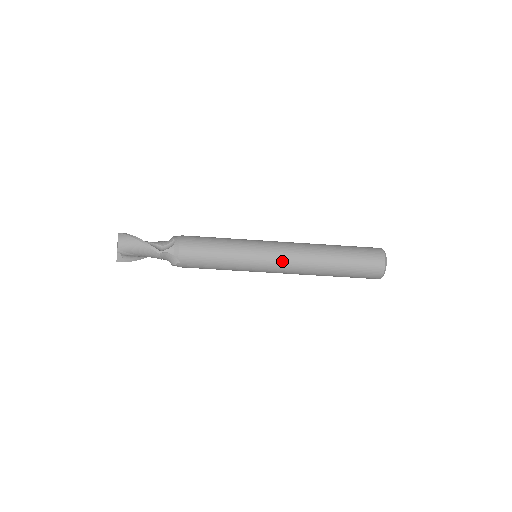
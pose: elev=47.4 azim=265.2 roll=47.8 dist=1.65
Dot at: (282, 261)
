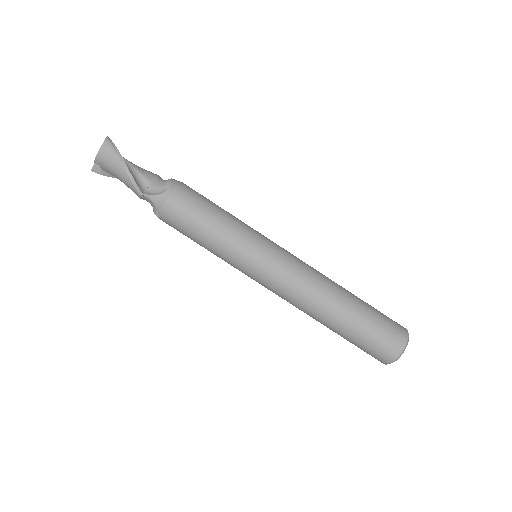
Dot at: (279, 286)
